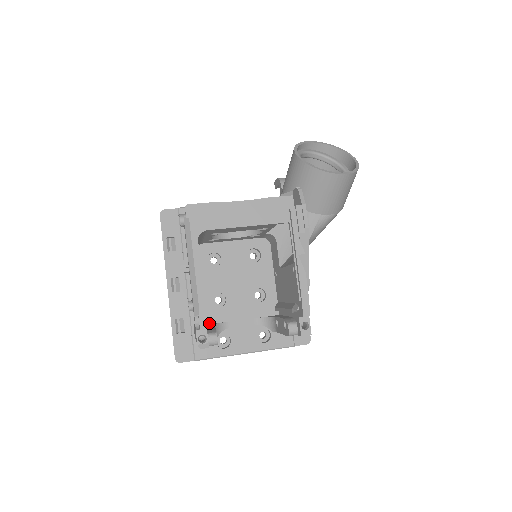
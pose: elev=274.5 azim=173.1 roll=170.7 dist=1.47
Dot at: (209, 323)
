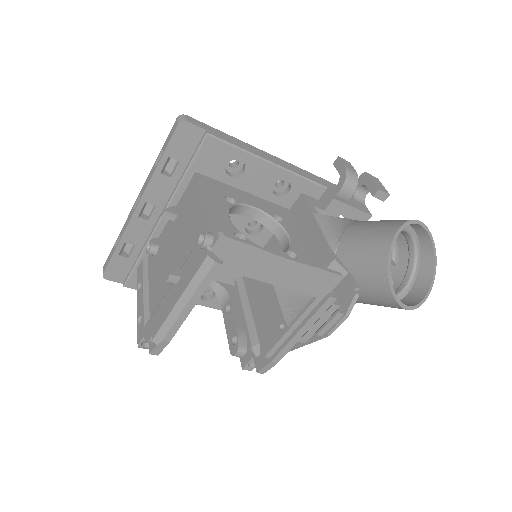
Dot at: occluded
